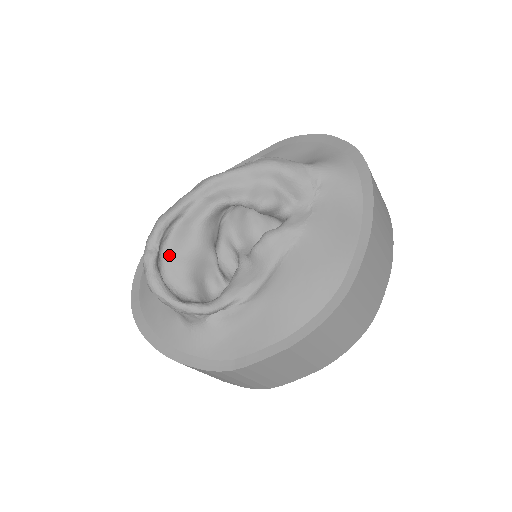
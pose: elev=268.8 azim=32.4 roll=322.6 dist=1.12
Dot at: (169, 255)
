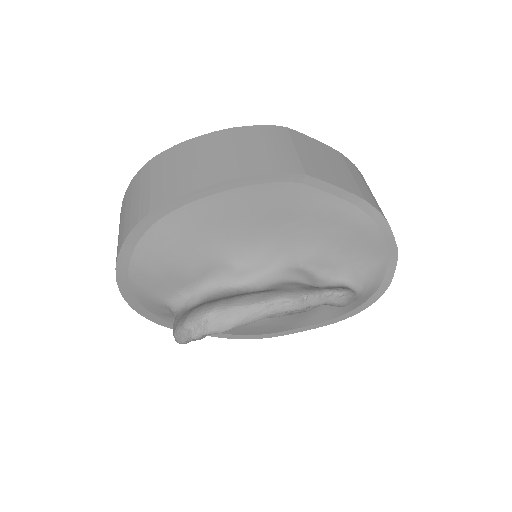
Dot at: occluded
